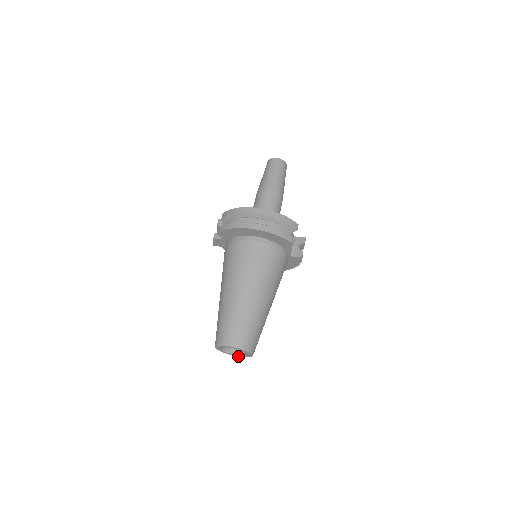
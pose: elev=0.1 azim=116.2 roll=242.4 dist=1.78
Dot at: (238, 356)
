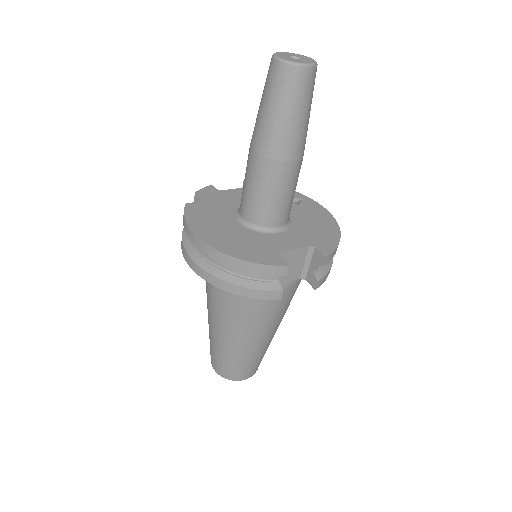
Dot at: occluded
